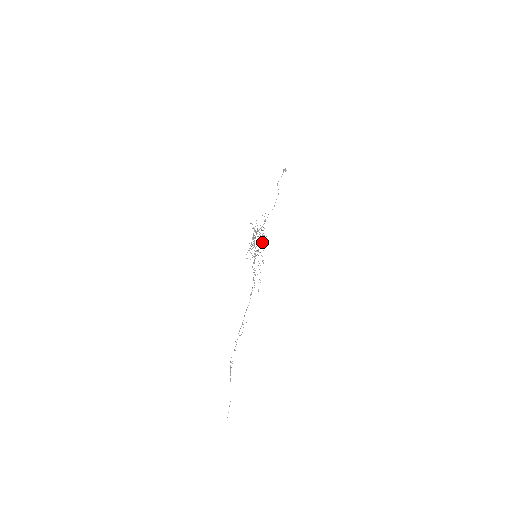
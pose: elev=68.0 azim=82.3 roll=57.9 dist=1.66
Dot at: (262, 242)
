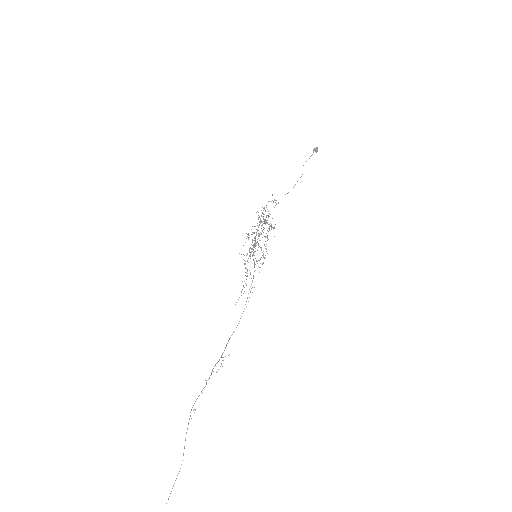
Dot at: (267, 236)
